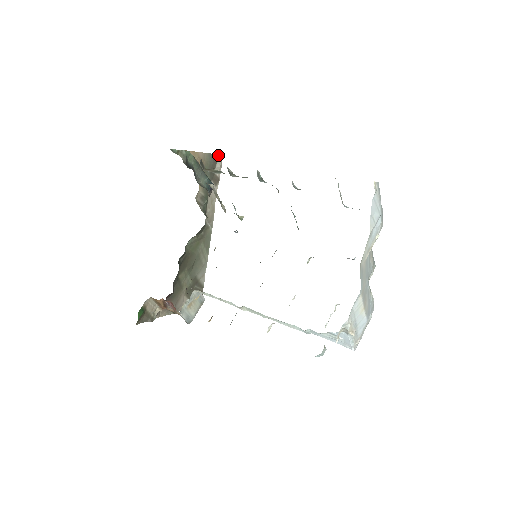
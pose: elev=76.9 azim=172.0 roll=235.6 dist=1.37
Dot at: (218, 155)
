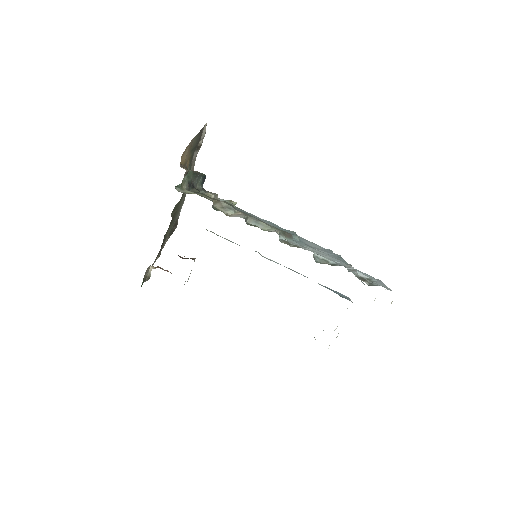
Dot at: occluded
